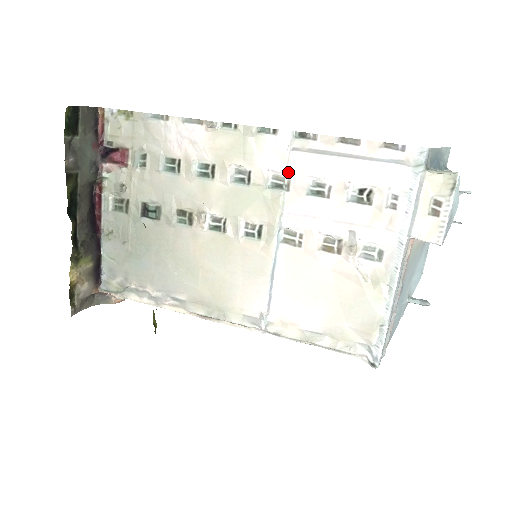
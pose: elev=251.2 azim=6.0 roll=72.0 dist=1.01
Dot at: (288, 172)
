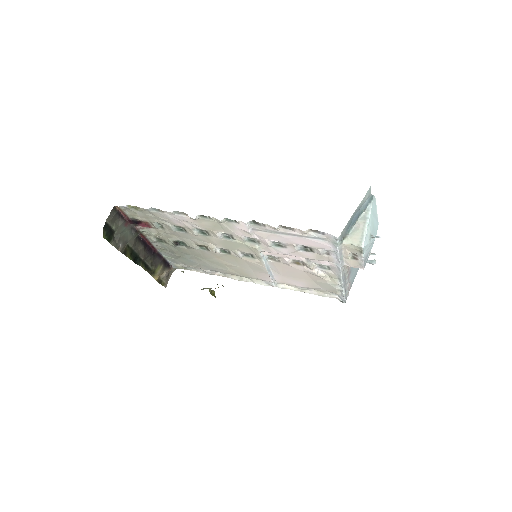
Dot at: (255, 238)
